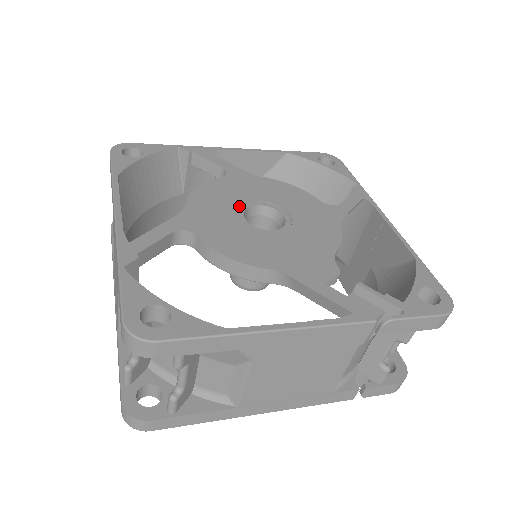
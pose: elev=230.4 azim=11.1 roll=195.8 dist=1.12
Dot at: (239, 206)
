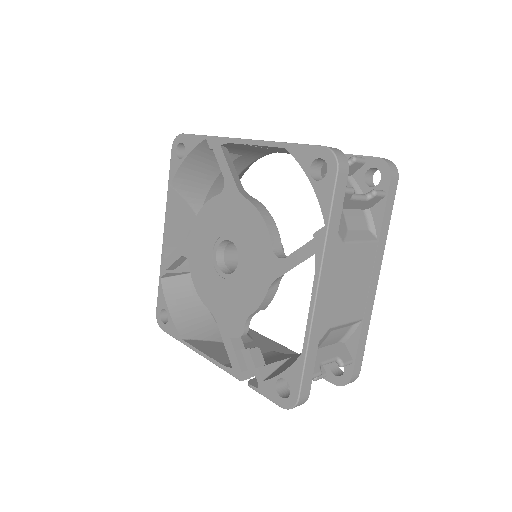
Dot at: (216, 239)
